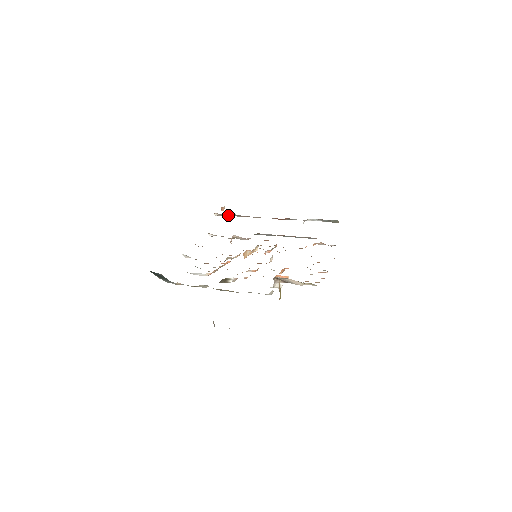
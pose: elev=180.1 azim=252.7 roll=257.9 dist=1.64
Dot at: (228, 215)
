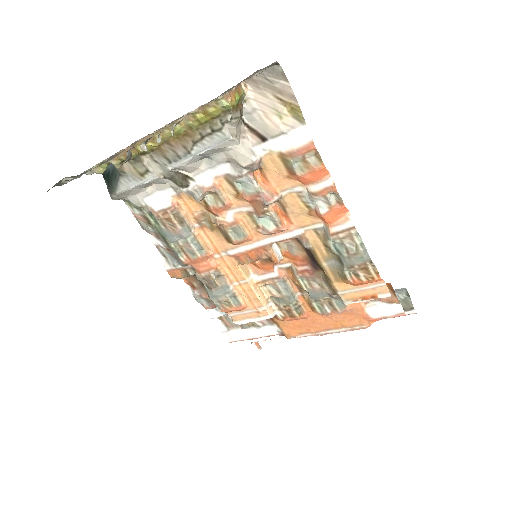
Dot at: occluded
